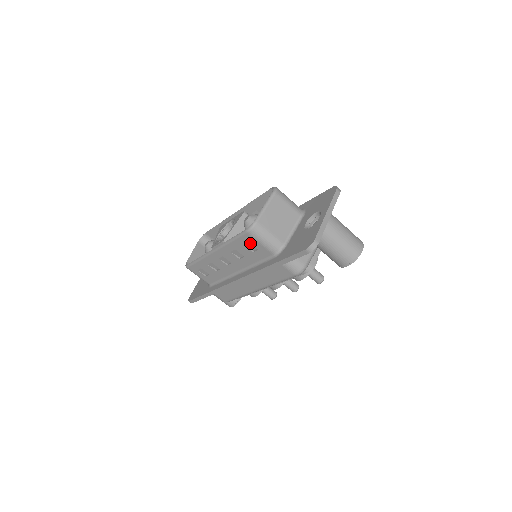
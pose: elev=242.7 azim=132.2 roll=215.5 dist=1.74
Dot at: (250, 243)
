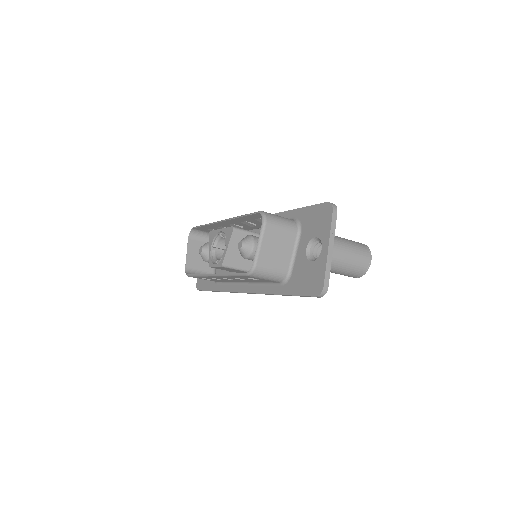
Dot at: occluded
